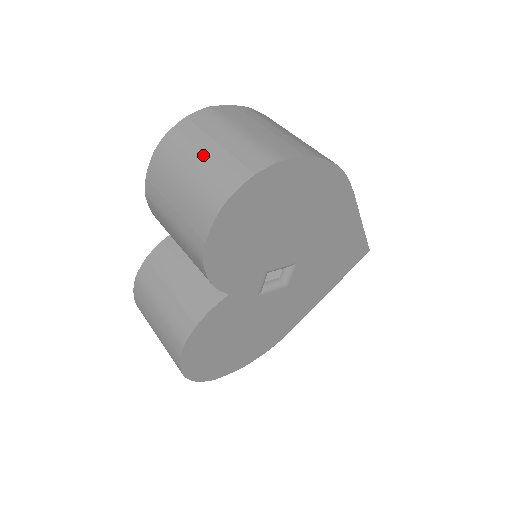
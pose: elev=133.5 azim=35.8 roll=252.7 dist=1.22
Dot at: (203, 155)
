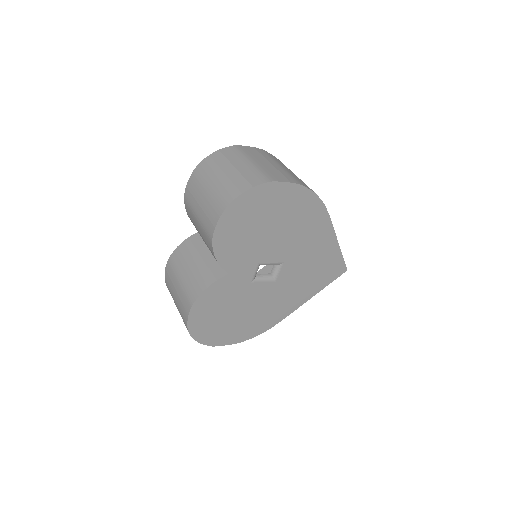
Dot at: (224, 173)
